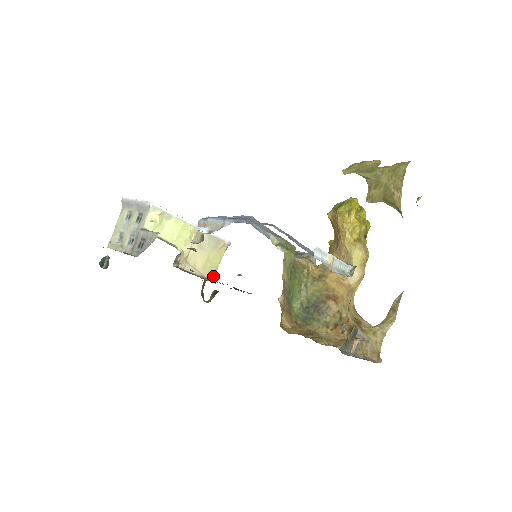
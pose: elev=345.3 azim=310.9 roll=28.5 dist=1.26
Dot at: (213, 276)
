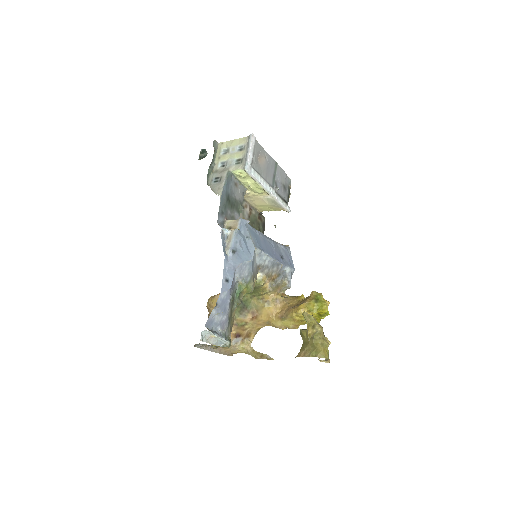
Dot at: (262, 211)
